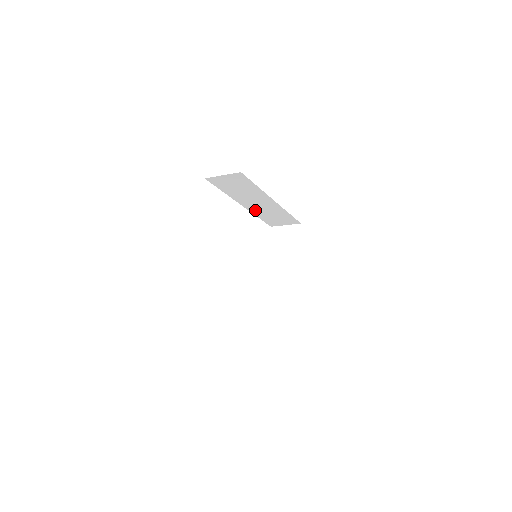
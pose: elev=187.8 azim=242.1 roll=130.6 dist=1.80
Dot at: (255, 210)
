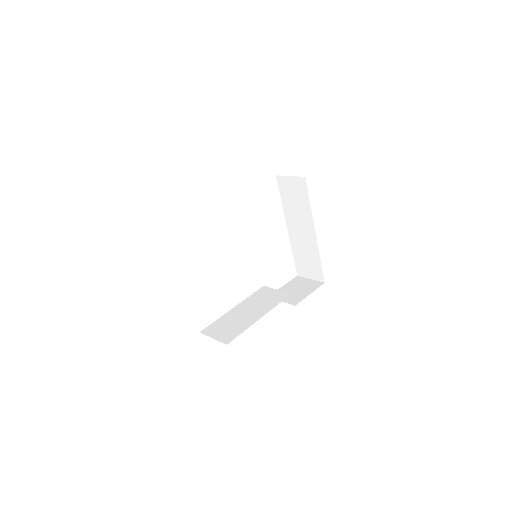
Dot at: occluded
